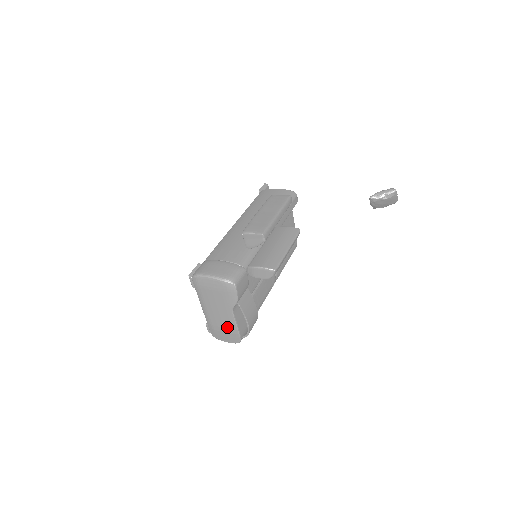
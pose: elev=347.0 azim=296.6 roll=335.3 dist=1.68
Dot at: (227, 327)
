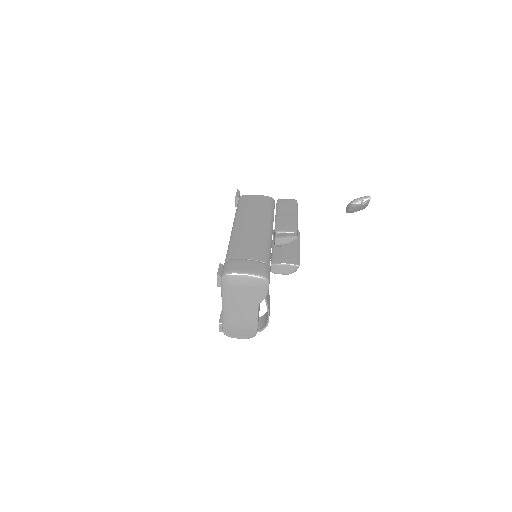
Dot at: (247, 323)
